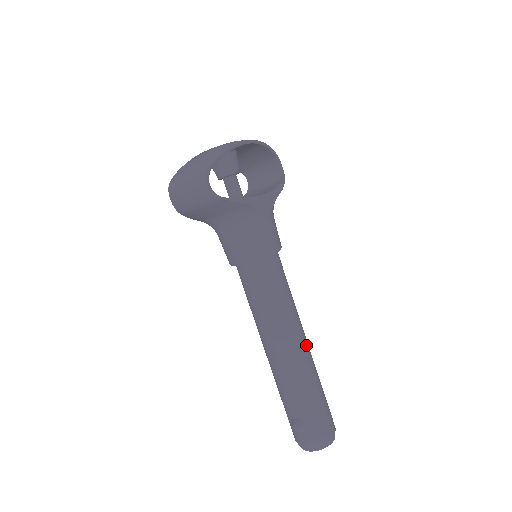
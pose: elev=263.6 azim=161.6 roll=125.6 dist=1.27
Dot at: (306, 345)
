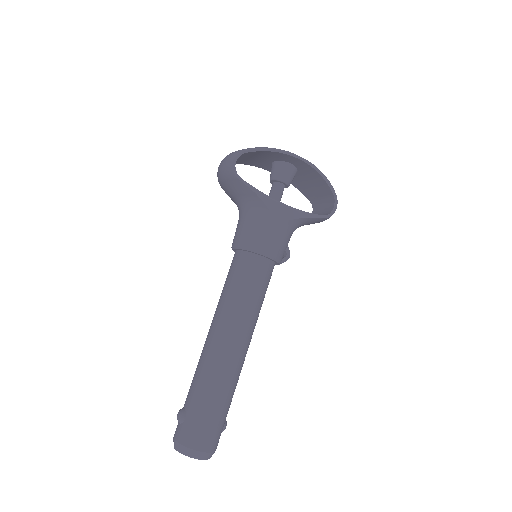
Dot at: (236, 353)
